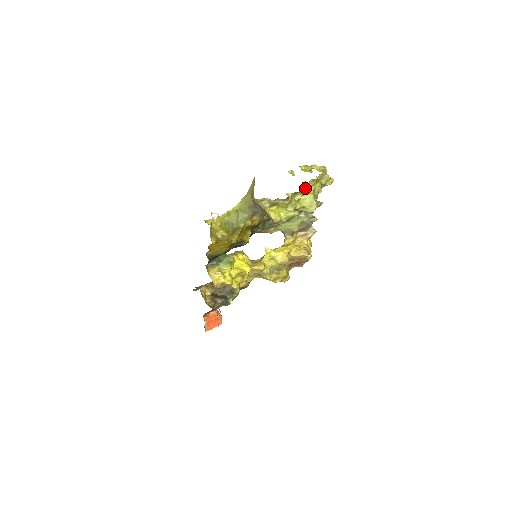
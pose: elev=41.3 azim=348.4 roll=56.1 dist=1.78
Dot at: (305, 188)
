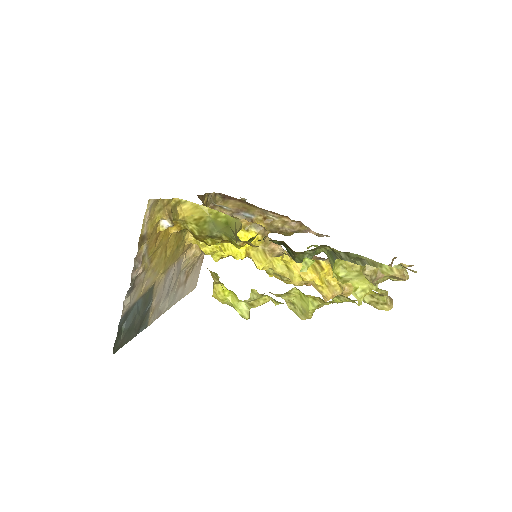
Dot at: occluded
